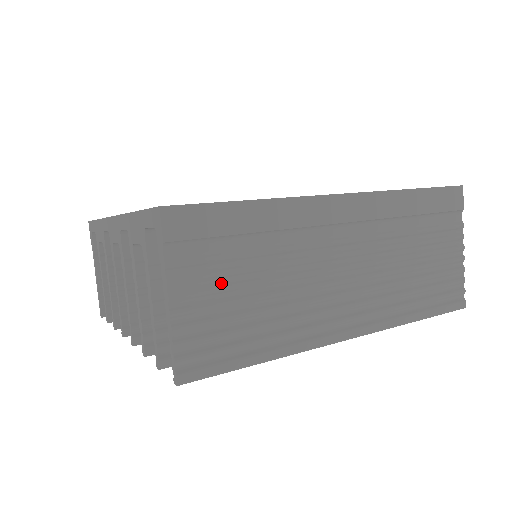
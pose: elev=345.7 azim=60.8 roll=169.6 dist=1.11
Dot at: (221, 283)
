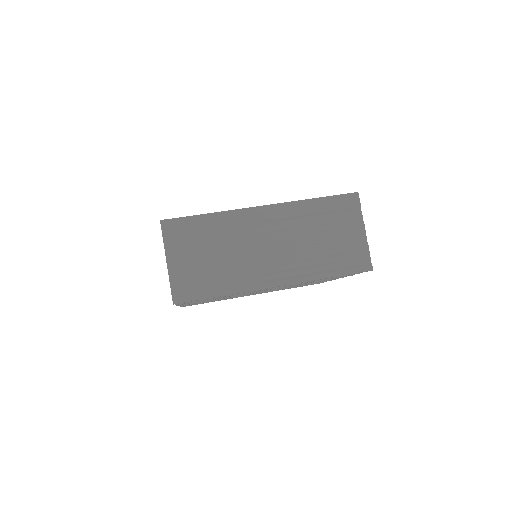
Dot at: (193, 255)
